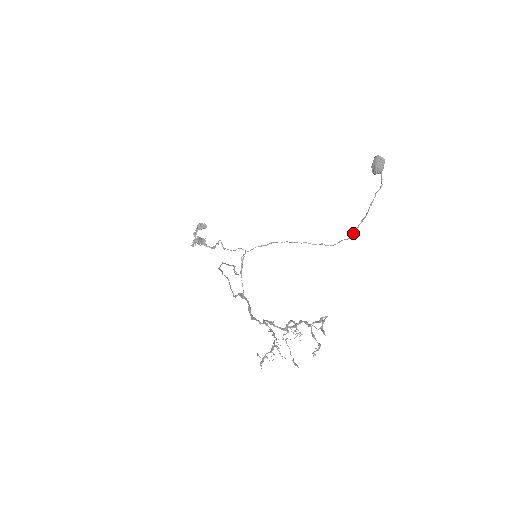
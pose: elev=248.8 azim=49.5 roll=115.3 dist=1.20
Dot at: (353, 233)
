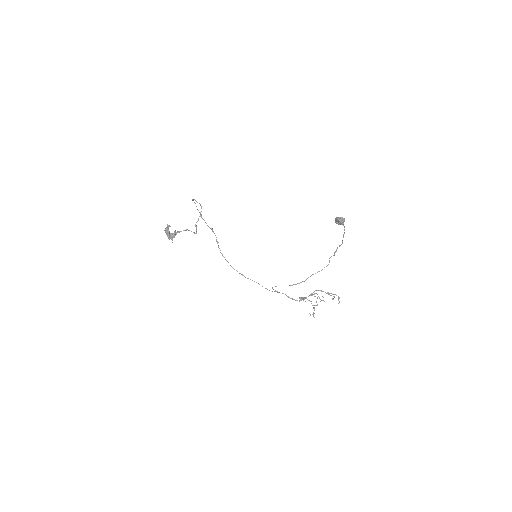
Dot at: occluded
